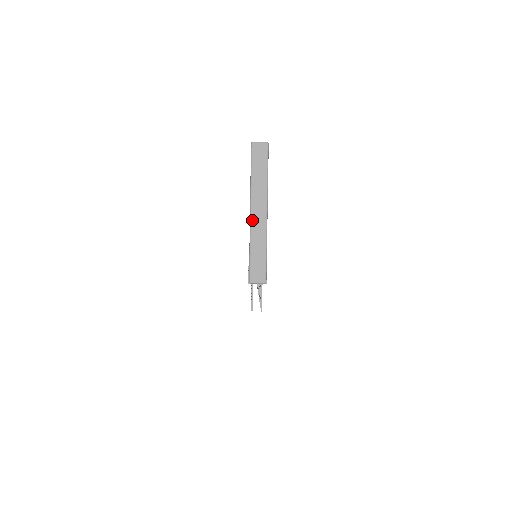
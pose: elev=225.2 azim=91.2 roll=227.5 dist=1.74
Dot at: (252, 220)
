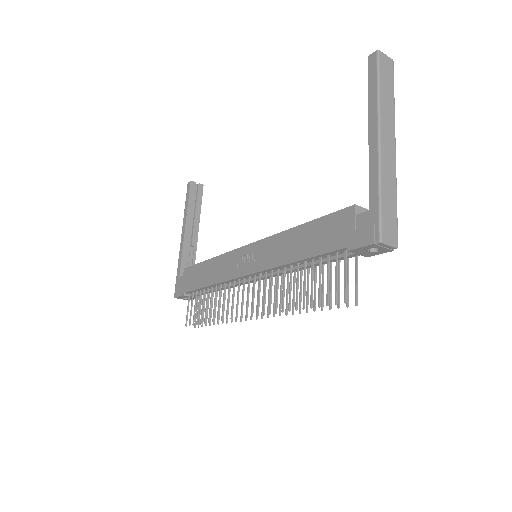
Dot at: (382, 149)
